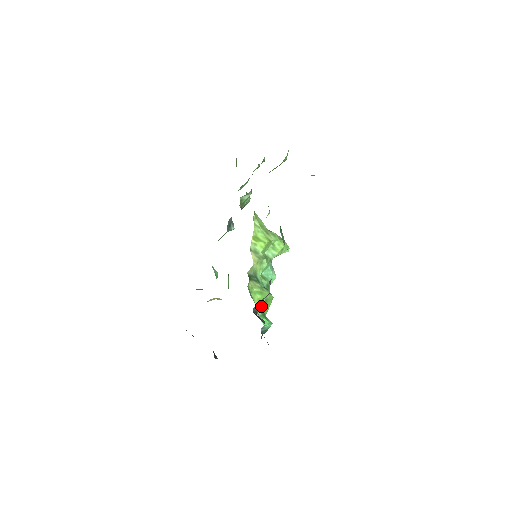
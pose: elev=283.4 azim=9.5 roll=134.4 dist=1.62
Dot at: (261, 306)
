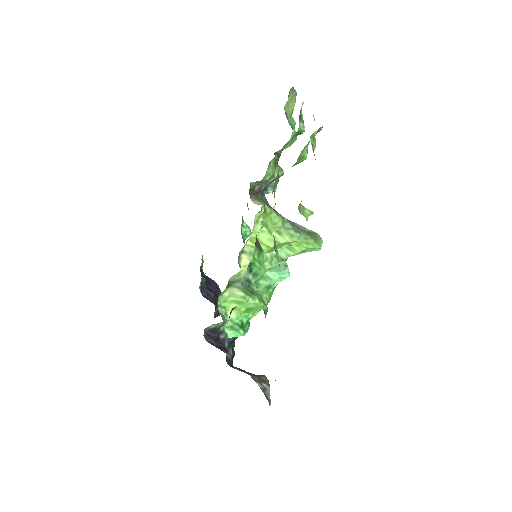
Dot at: (237, 315)
